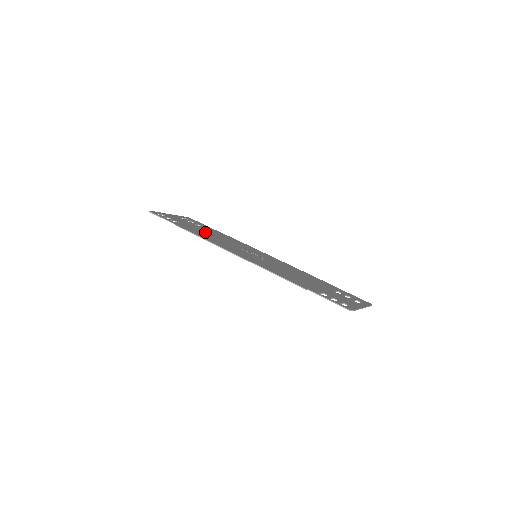
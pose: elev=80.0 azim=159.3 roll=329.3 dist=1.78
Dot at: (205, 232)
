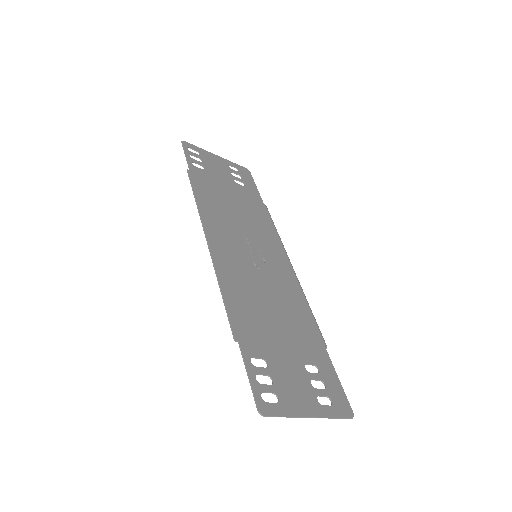
Dot at: (226, 195)
